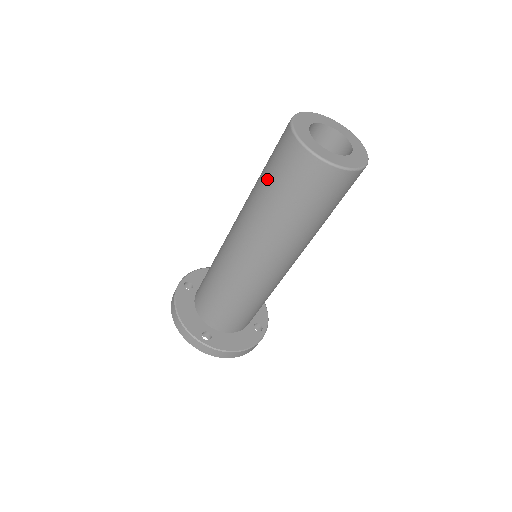
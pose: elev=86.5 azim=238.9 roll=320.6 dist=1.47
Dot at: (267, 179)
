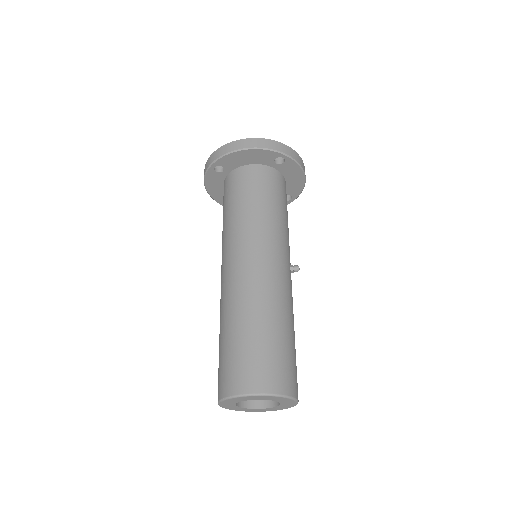
Dot at: occluded
